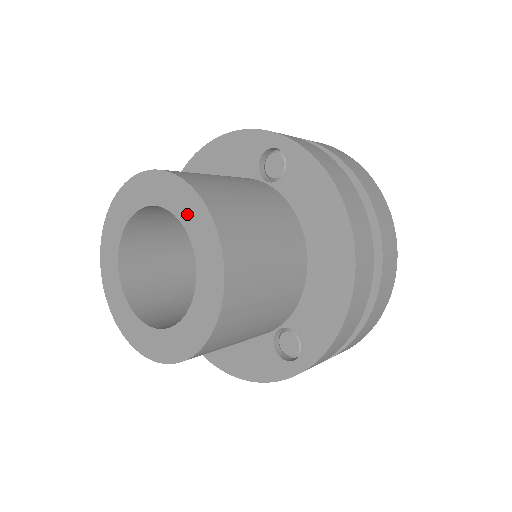
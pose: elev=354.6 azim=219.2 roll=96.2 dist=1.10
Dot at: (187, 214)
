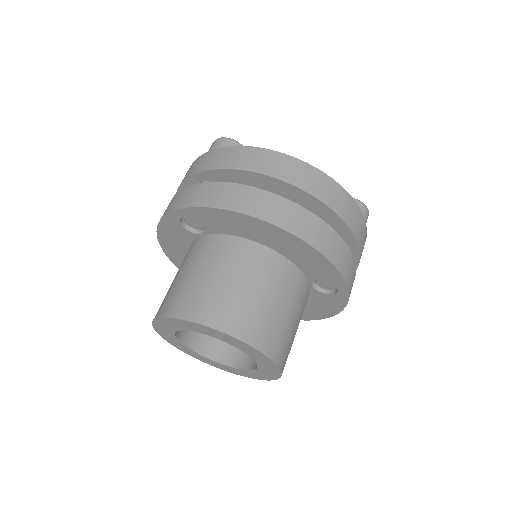
Dot at: (265, 371)
